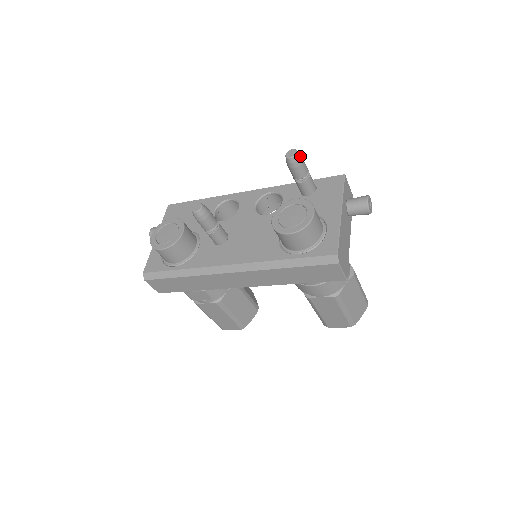
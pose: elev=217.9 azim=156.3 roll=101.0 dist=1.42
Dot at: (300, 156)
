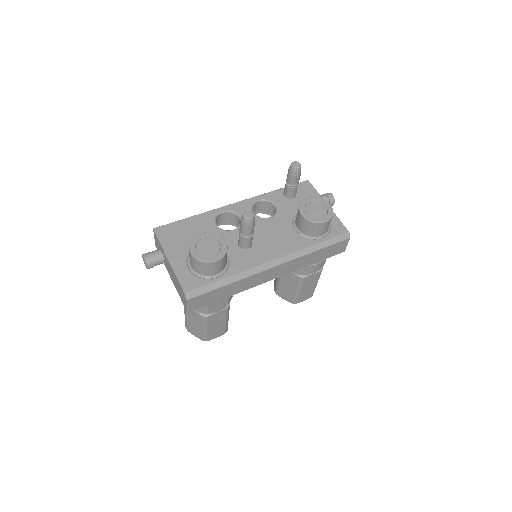
Dot at: occluded
